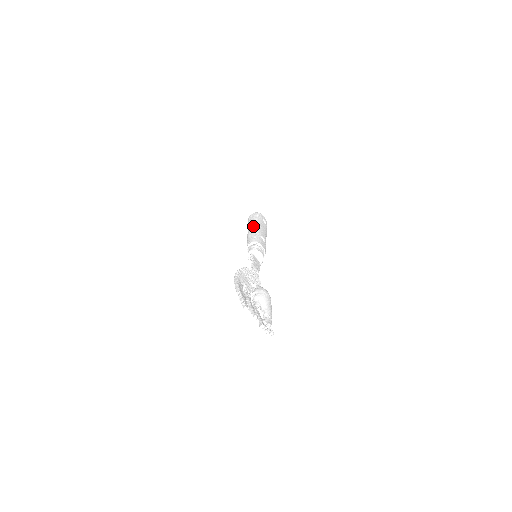
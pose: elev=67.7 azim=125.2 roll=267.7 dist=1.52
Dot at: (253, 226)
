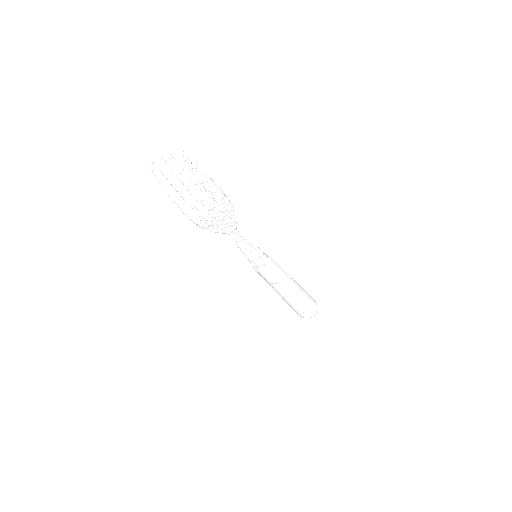
Dot at: occluded
